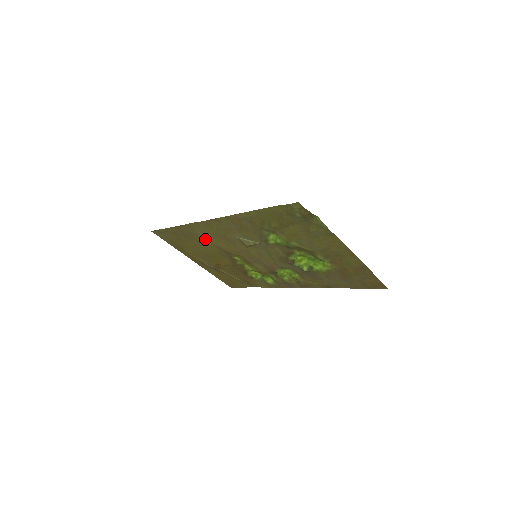
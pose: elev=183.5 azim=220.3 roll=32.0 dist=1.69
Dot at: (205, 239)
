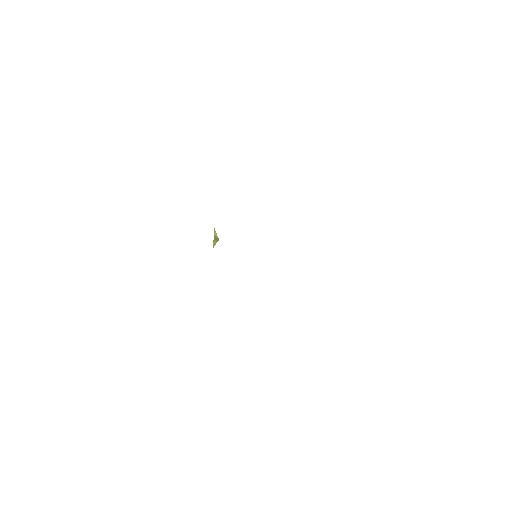
Dot at: occluded
